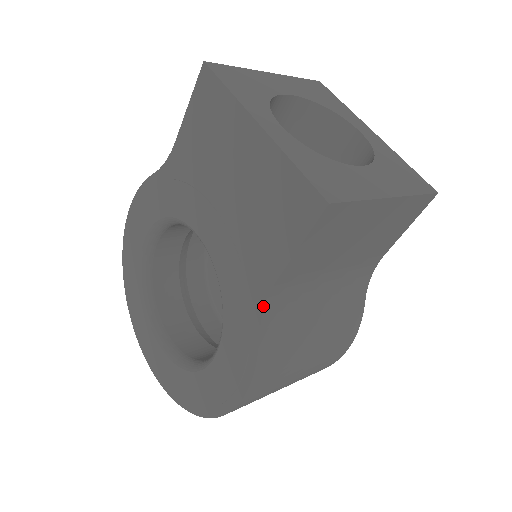
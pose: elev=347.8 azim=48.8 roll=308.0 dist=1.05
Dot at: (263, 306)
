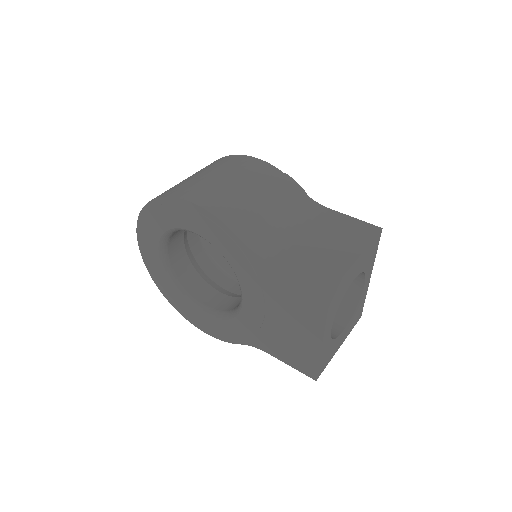
Dot at: (253, 346)
